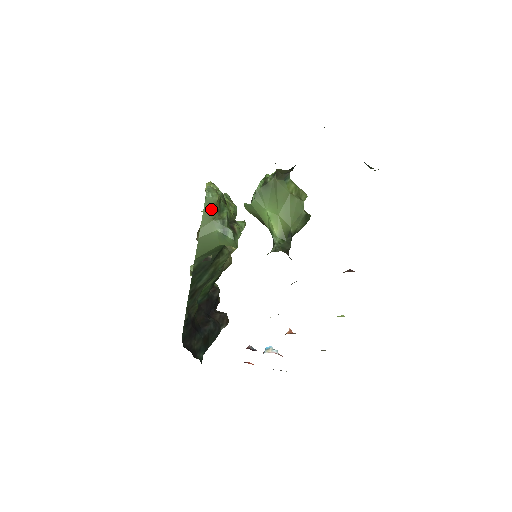
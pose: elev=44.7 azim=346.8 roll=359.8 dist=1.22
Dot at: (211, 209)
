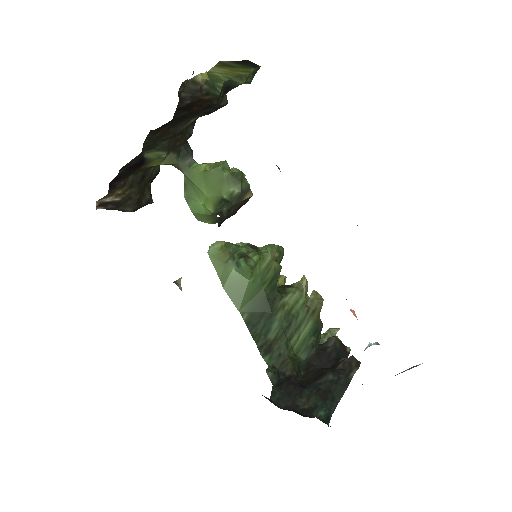
Dot at: (218, 256)
